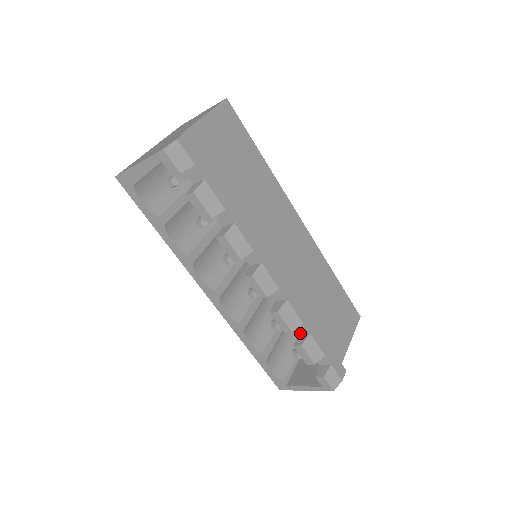
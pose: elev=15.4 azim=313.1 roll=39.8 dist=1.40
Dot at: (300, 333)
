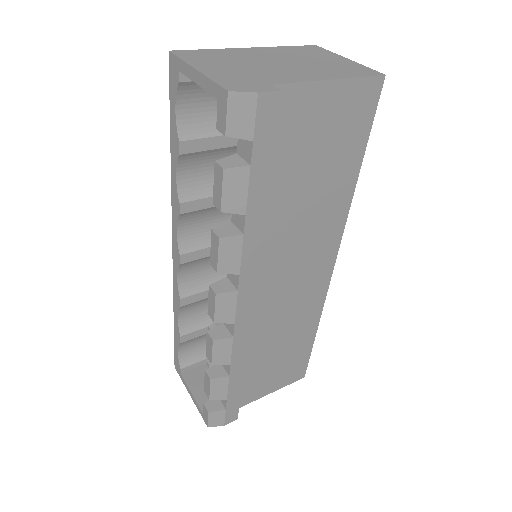
Dot at: (223, 365)
